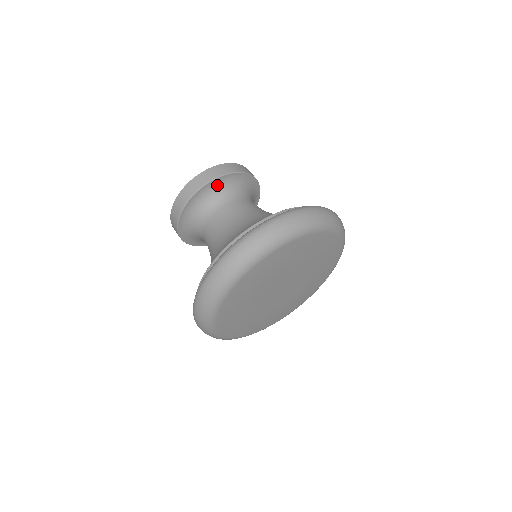
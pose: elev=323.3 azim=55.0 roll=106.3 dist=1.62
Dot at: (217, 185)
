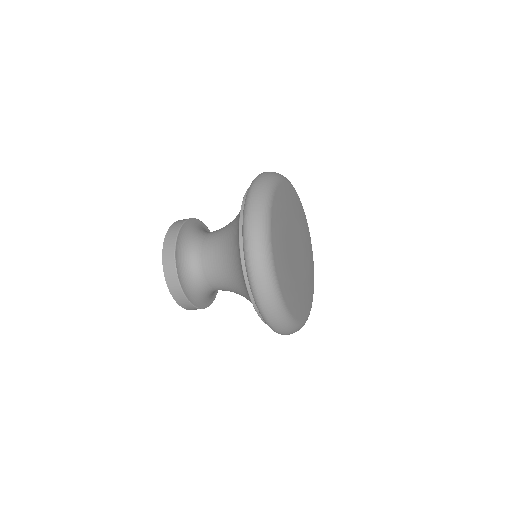
Dot at: (183, 239)
